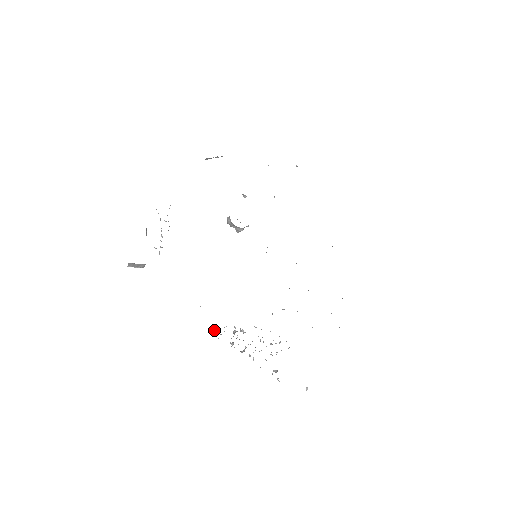
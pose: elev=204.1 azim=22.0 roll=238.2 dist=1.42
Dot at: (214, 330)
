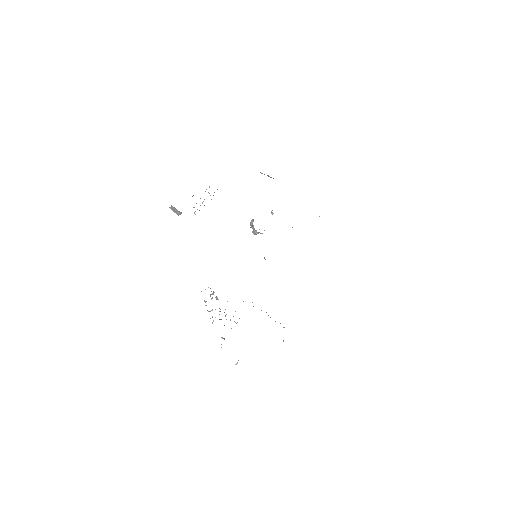
Dot at: occluded
